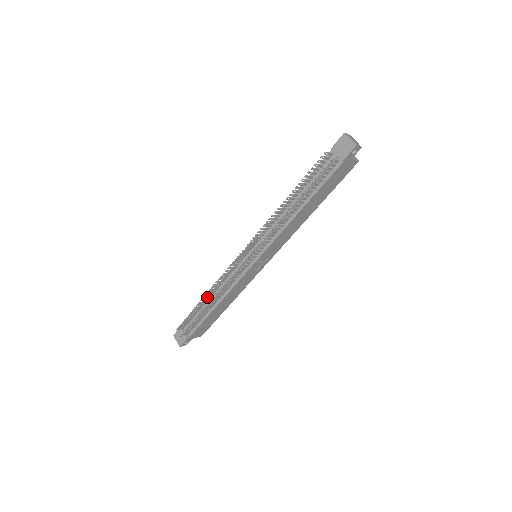
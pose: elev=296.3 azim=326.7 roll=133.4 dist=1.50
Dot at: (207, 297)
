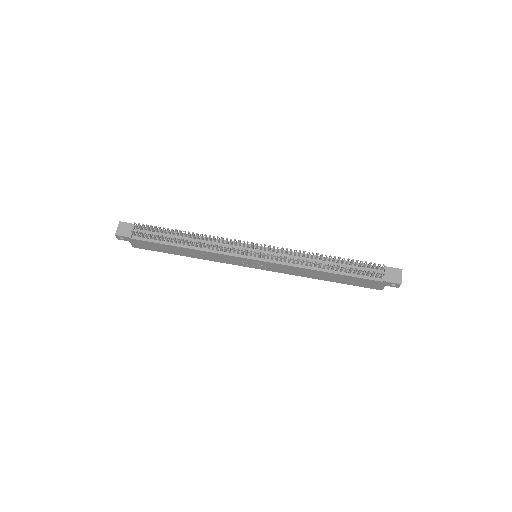
Dot at: (190, 235)
